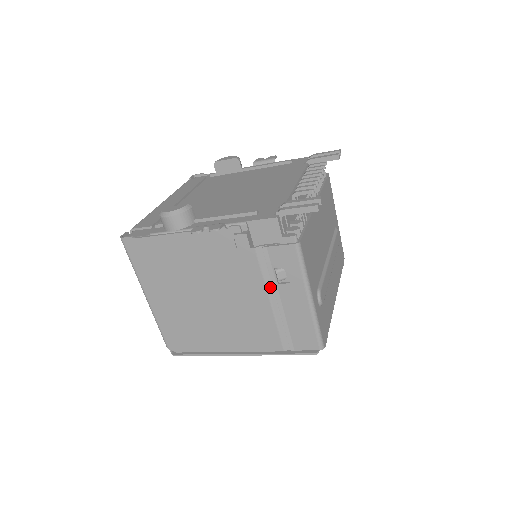
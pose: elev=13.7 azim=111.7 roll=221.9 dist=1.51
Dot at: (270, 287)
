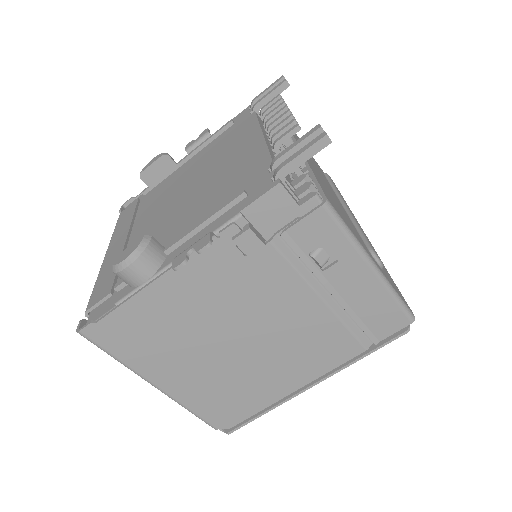
Dot at: (313, 282)
